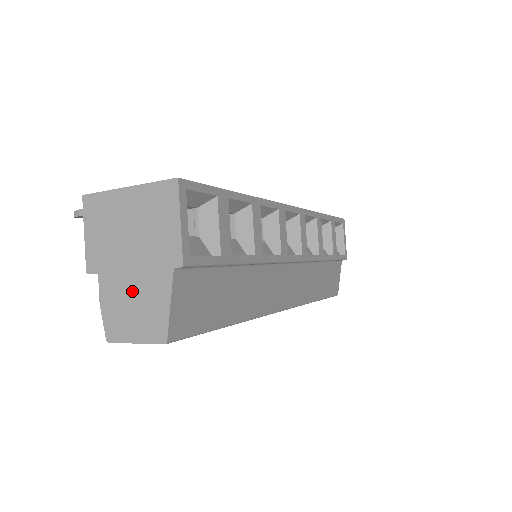
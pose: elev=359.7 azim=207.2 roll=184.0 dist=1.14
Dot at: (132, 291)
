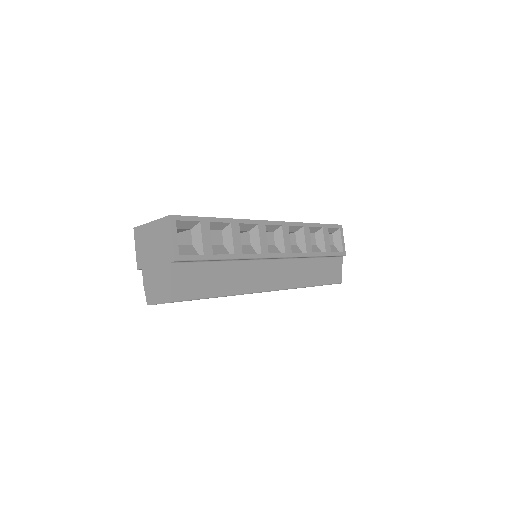
Dot at: (156, 276)
